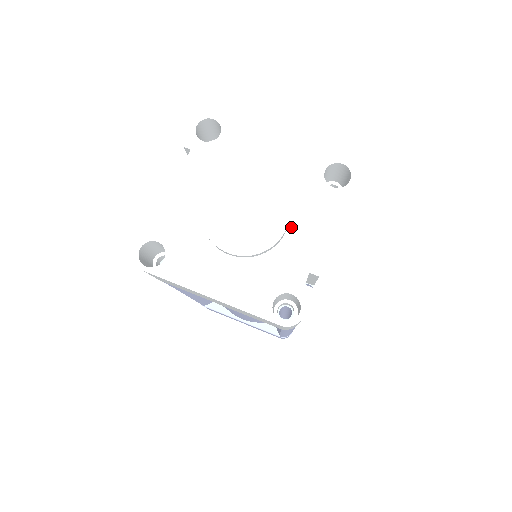
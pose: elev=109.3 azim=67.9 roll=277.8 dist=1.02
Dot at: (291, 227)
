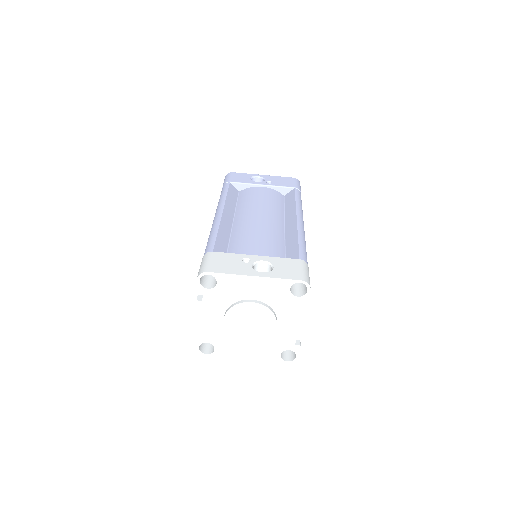
Dot at: (279, 321)
